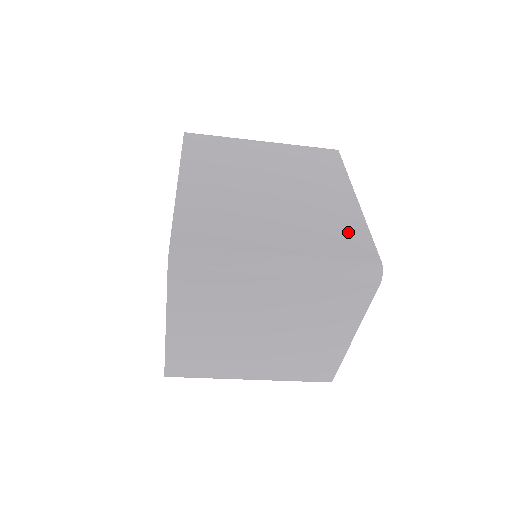
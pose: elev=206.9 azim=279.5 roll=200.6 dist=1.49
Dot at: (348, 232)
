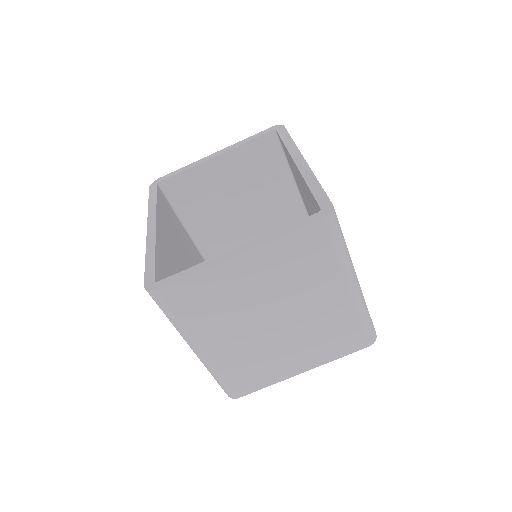
Dot at: occluded
